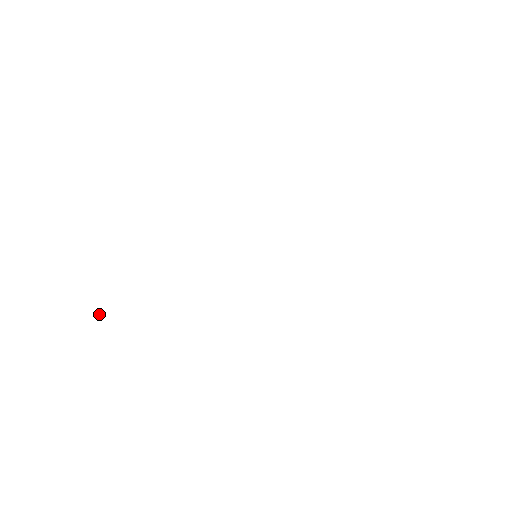
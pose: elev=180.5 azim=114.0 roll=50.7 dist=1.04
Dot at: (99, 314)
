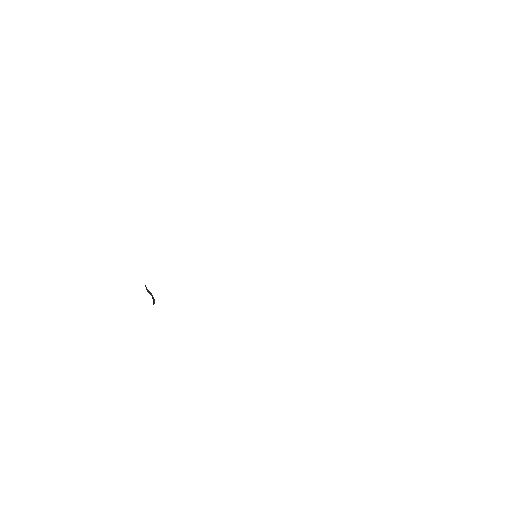
Dot at: occluded
